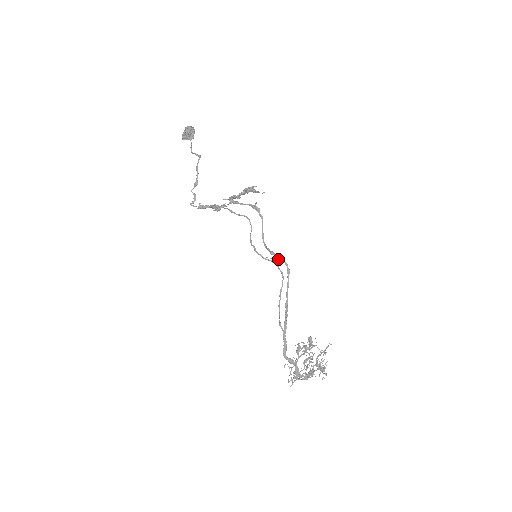
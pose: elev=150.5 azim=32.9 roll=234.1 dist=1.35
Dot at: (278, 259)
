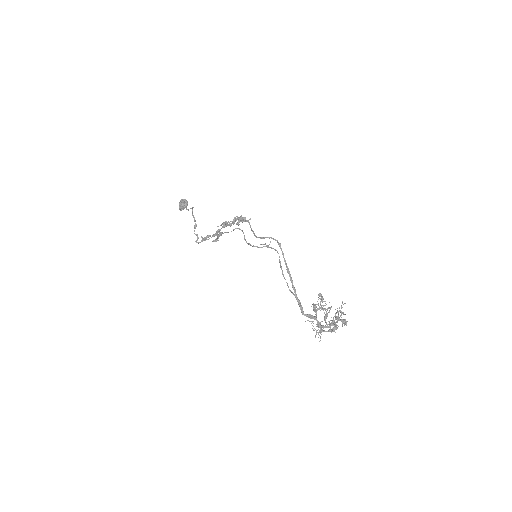
Dot at: occluded
